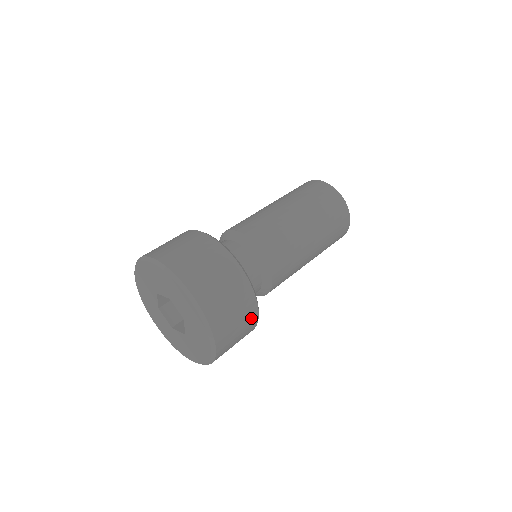
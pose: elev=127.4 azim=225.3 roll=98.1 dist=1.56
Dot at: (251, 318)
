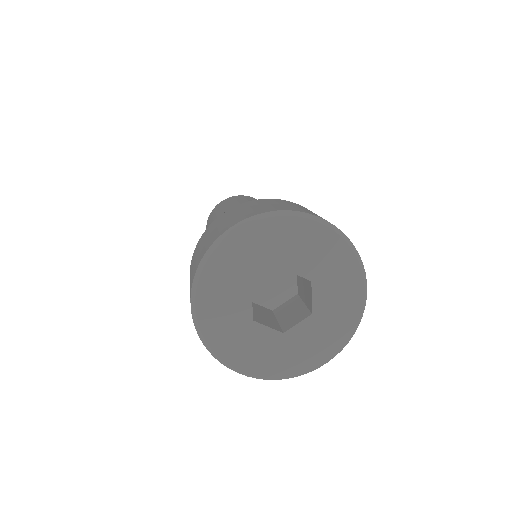
Dot at: occluded
